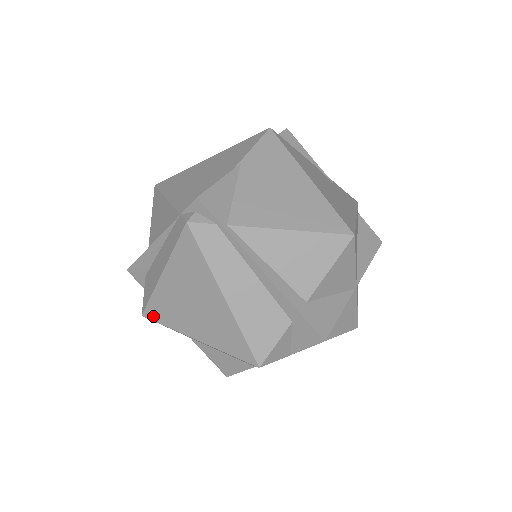
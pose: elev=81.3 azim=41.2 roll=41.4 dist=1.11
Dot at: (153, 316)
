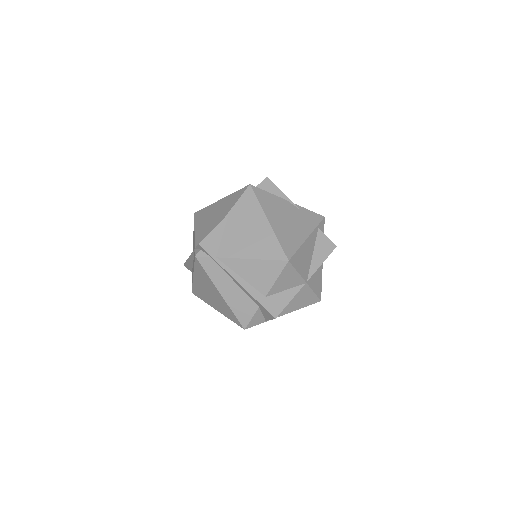
Dot at: (196, 294)
